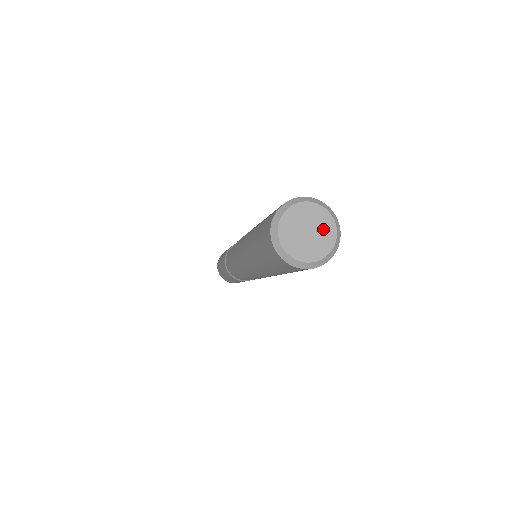
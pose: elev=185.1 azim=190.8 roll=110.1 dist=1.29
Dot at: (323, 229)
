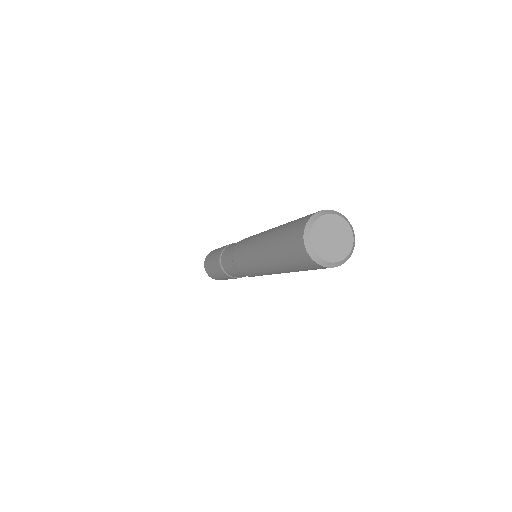
Dot at: (337, 227)
